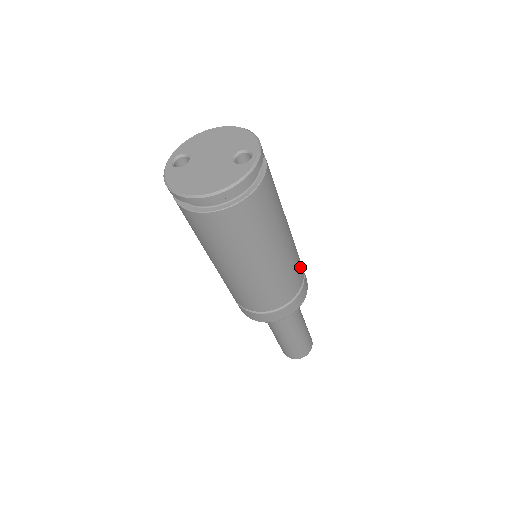
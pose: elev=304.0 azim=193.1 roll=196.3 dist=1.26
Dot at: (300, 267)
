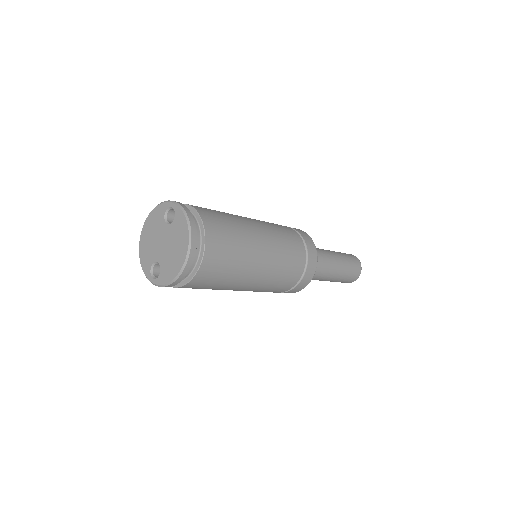
Dot at: occluded
